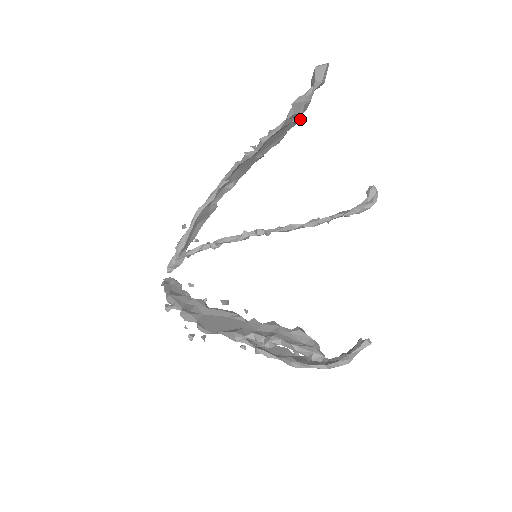
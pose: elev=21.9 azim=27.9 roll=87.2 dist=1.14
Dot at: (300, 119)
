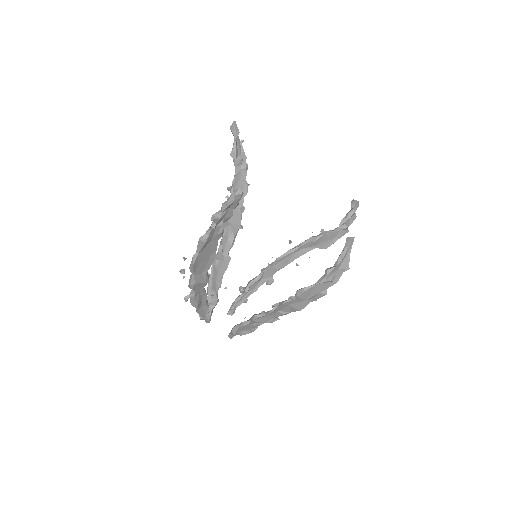
Dot at: (246, 166)
